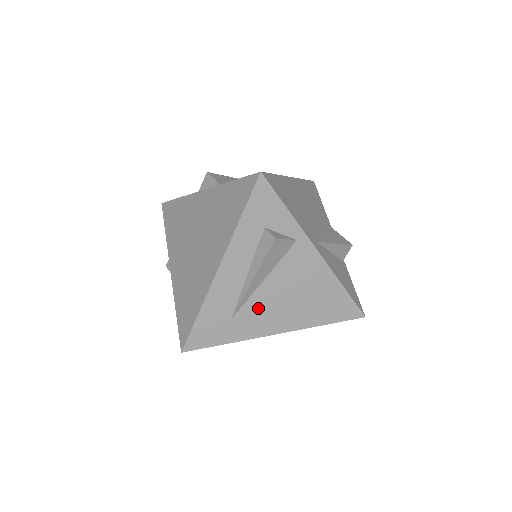
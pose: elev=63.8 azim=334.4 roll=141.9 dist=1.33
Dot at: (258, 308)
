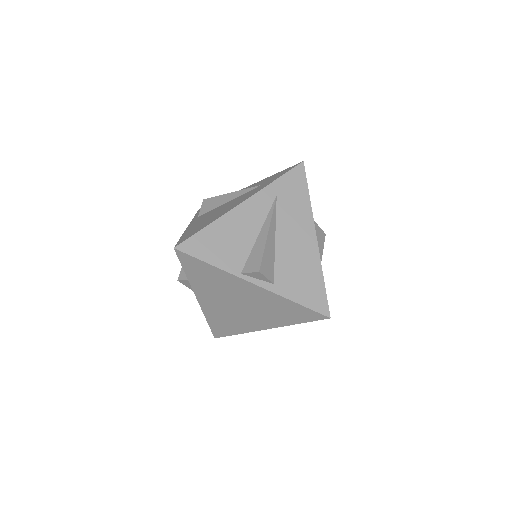
Dot at: occluded
